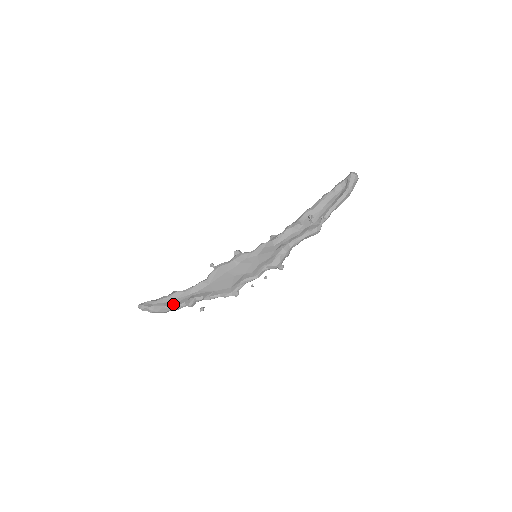
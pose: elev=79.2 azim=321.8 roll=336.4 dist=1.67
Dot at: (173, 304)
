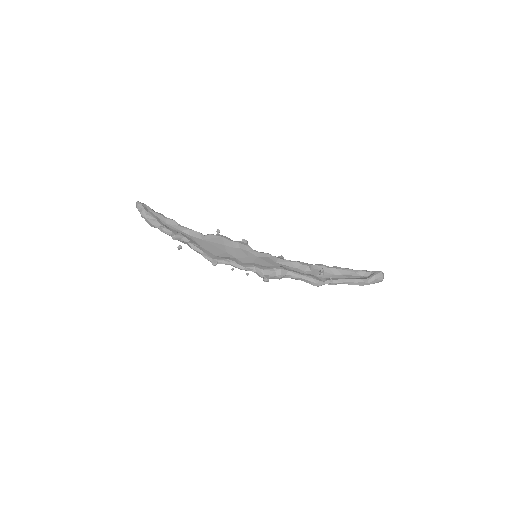
Dot at: (163, 224)
